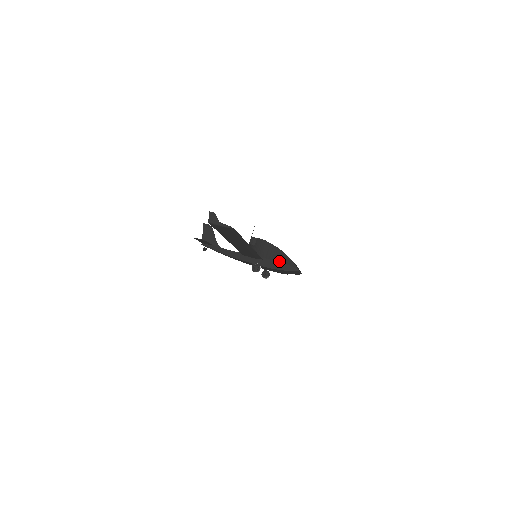
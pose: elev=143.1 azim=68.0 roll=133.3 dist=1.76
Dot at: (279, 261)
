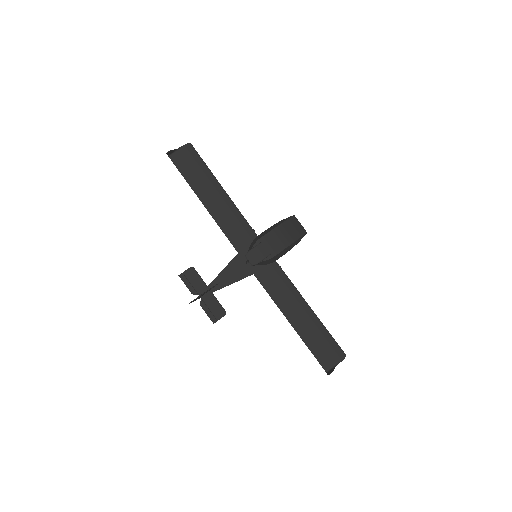
Dot at: occluded
